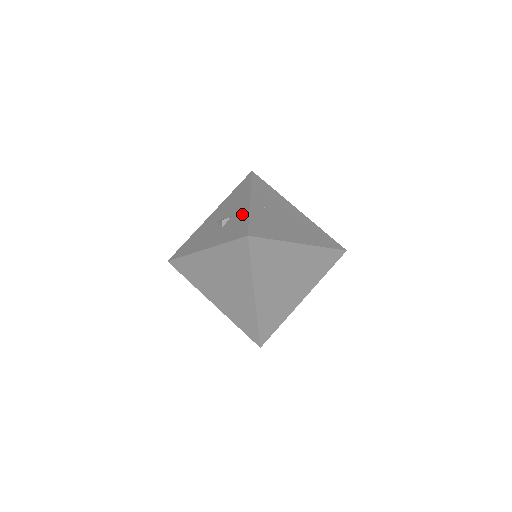
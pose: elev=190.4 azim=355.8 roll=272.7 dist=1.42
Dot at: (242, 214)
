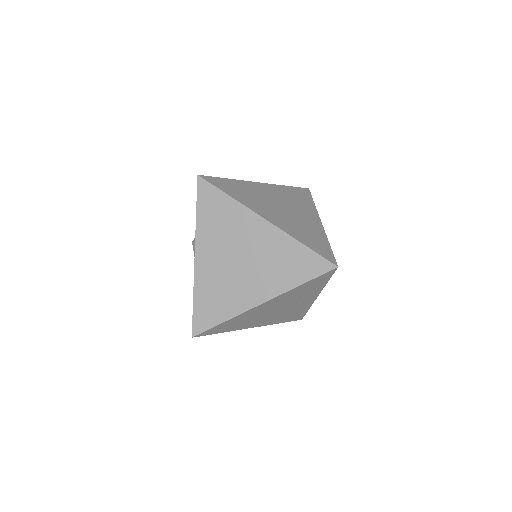
Dot at: occluded
